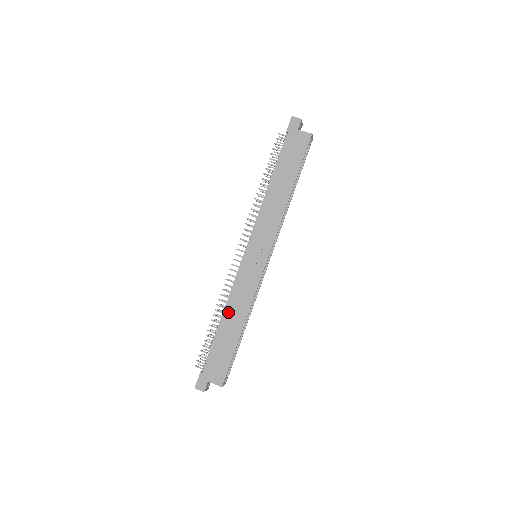
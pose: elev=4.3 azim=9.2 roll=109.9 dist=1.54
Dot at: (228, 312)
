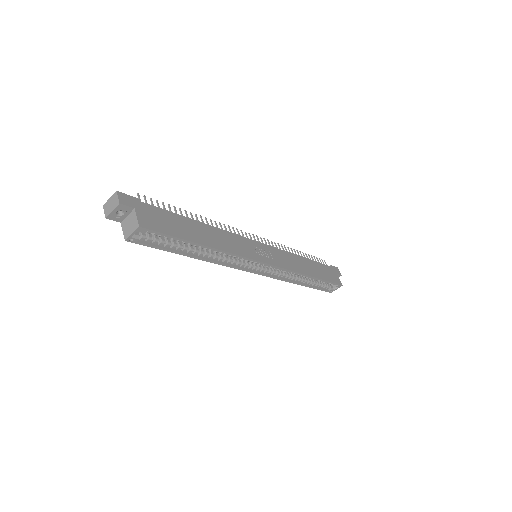
Dot at: (210, 229)
